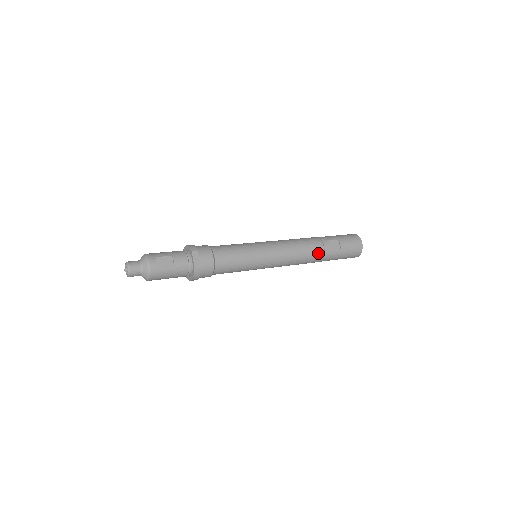
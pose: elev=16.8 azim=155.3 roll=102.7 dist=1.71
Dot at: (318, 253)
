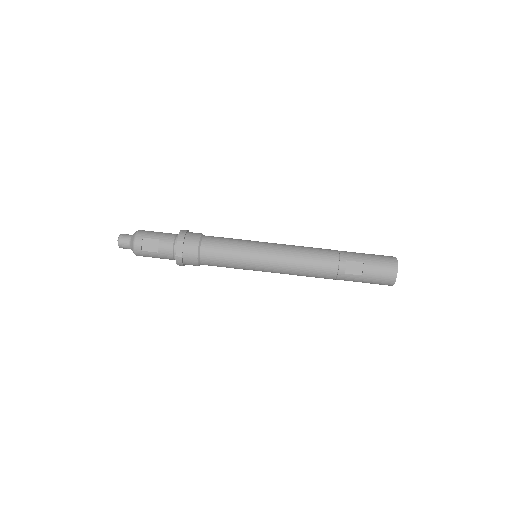
Dot at: (329, 272)
